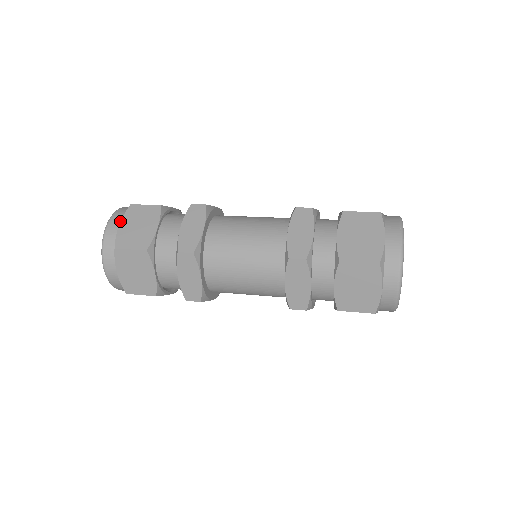
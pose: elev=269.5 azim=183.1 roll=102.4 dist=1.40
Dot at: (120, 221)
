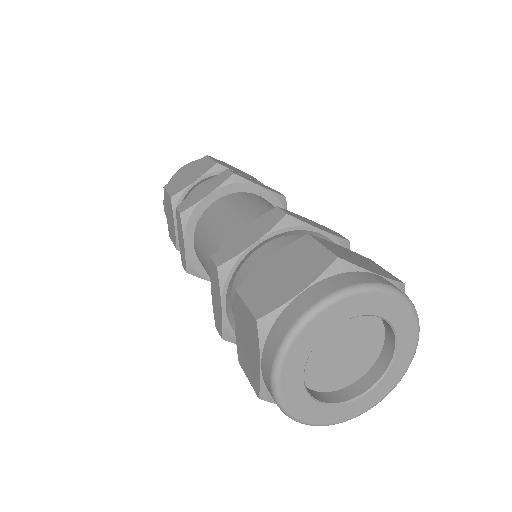
Dot at: (165, 206)
